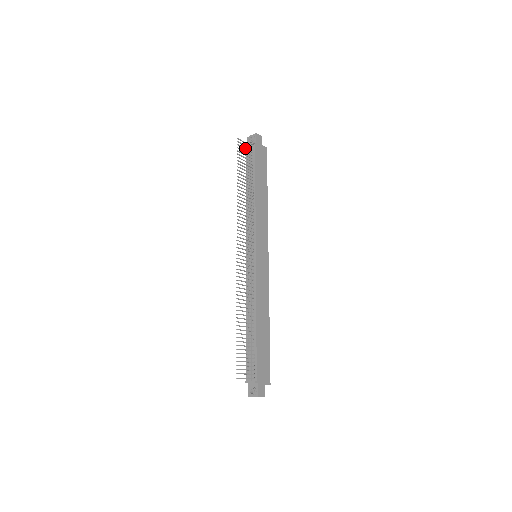
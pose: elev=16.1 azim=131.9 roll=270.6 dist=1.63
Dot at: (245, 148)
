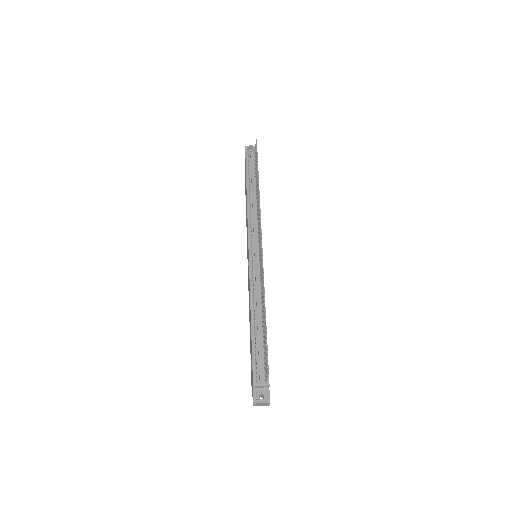
Dot at: occluded
